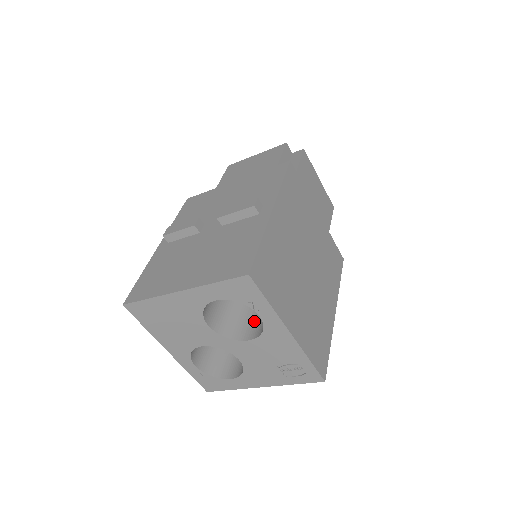
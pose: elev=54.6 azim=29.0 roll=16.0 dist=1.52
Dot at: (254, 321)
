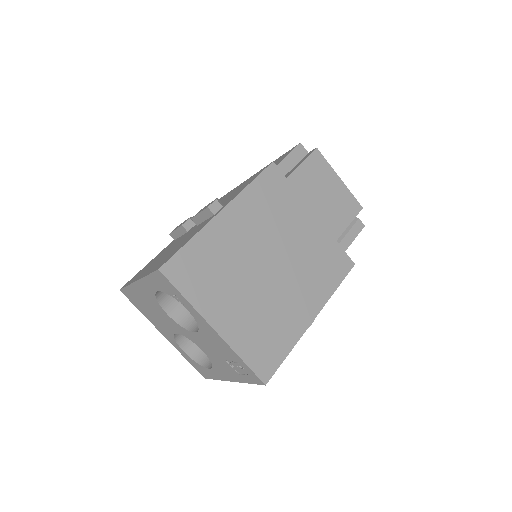
Dot at: occluded
